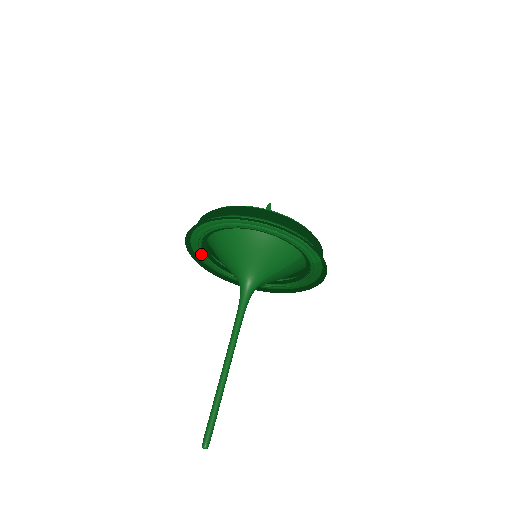
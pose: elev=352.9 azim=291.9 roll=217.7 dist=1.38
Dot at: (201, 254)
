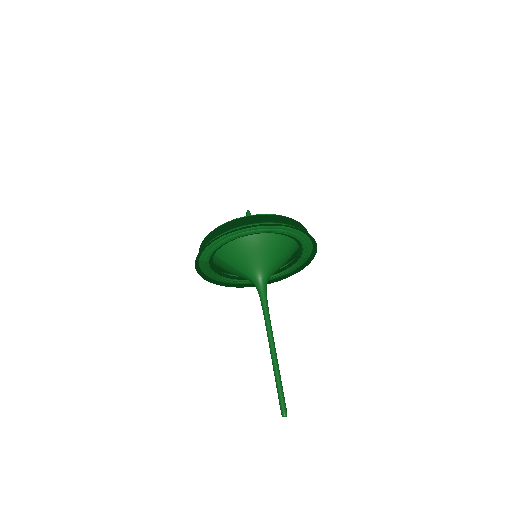
Dot at: (207, 258)
